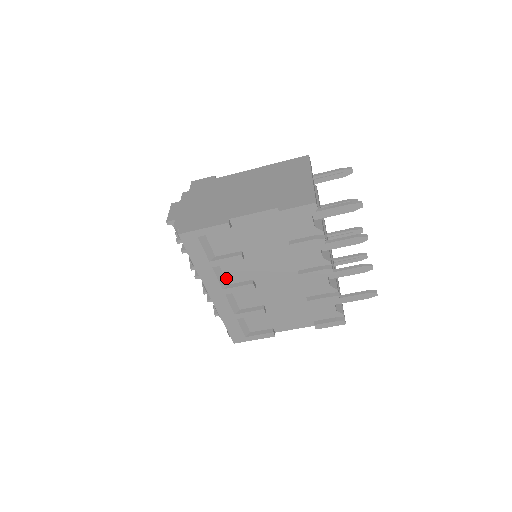
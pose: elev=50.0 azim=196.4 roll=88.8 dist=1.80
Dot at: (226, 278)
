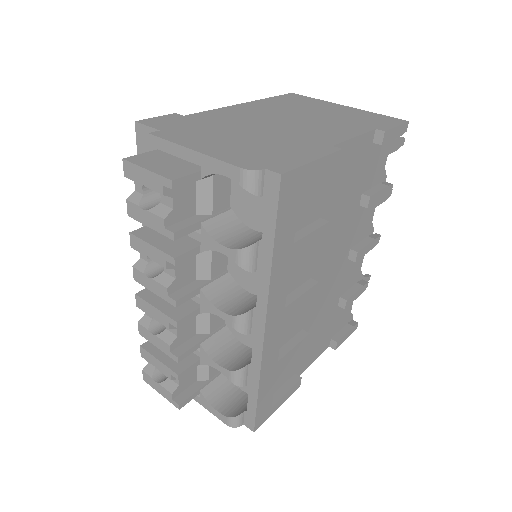
Dot at: occluded
